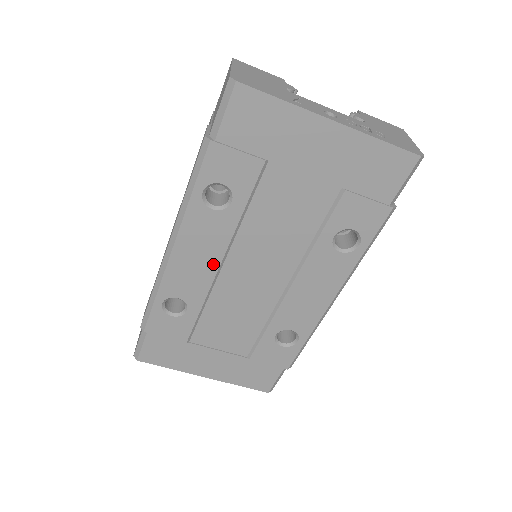
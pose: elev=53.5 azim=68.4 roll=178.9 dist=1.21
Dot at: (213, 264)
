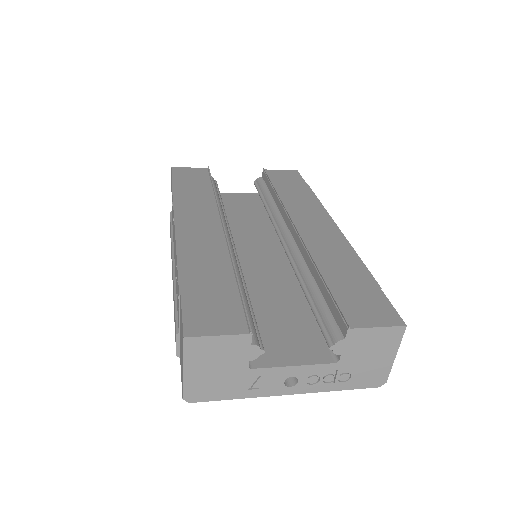
Dot at: occluded
